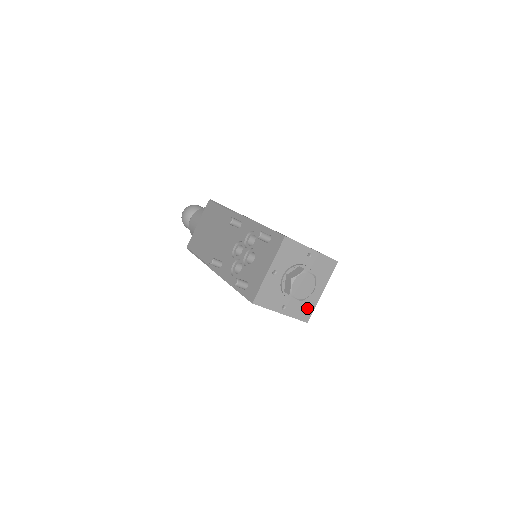
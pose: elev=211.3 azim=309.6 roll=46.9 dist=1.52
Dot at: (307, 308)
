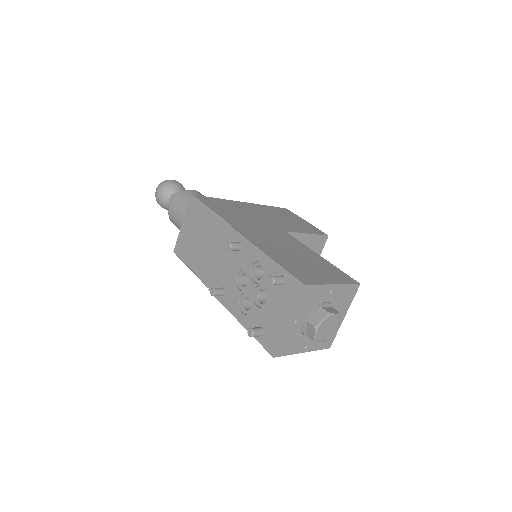
Dot at: occluded
